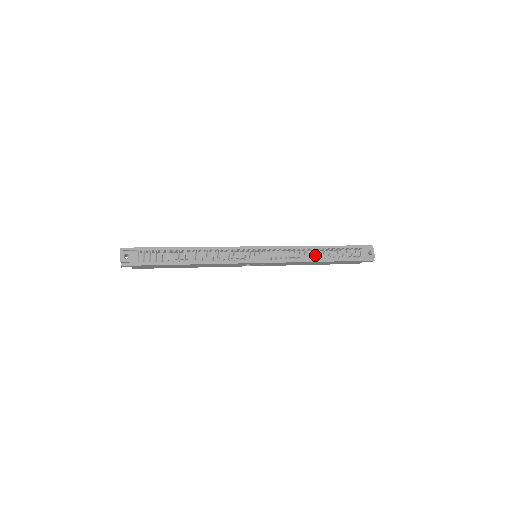
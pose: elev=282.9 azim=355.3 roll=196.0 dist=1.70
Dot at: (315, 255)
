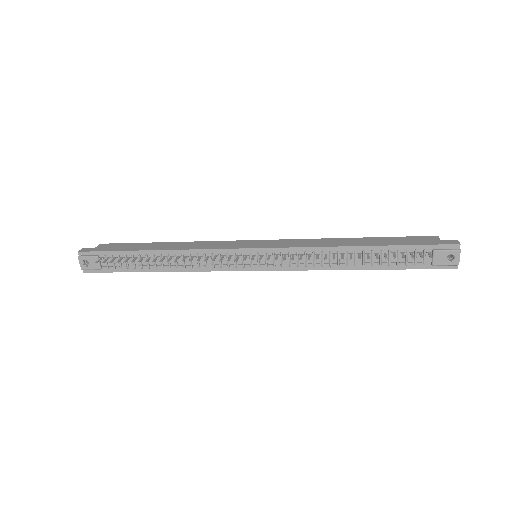
Dot at: (347, 261)
